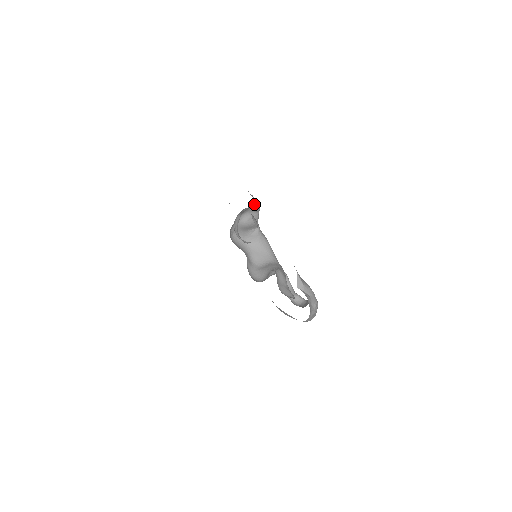
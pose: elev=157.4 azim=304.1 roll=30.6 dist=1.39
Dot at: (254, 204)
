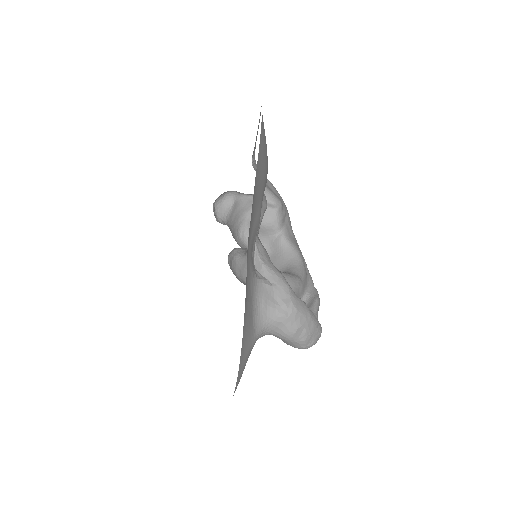
Dot at: (265, 195)
